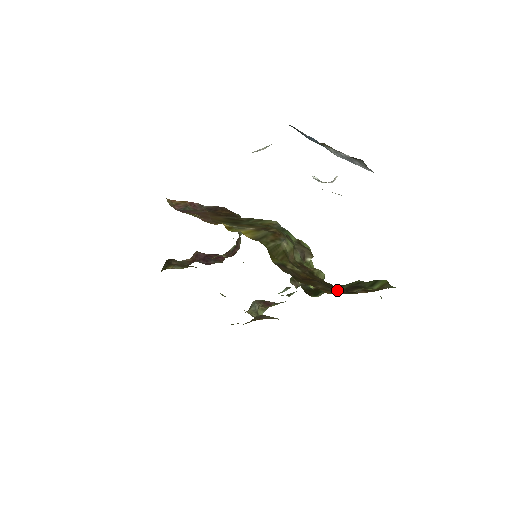
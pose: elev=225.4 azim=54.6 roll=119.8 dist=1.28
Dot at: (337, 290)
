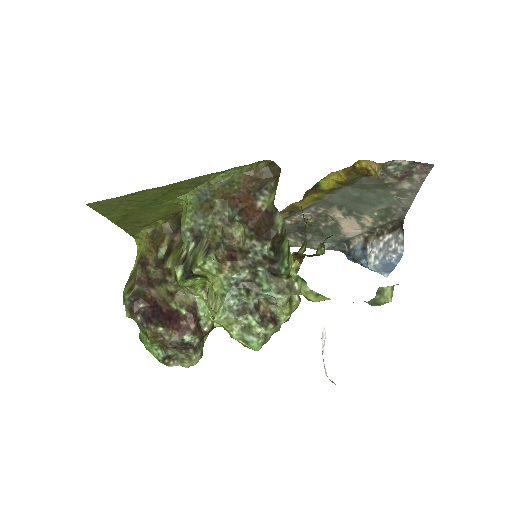
Dot at: occluded
